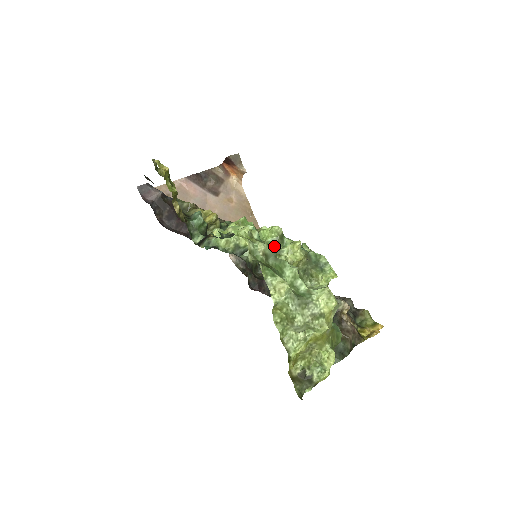
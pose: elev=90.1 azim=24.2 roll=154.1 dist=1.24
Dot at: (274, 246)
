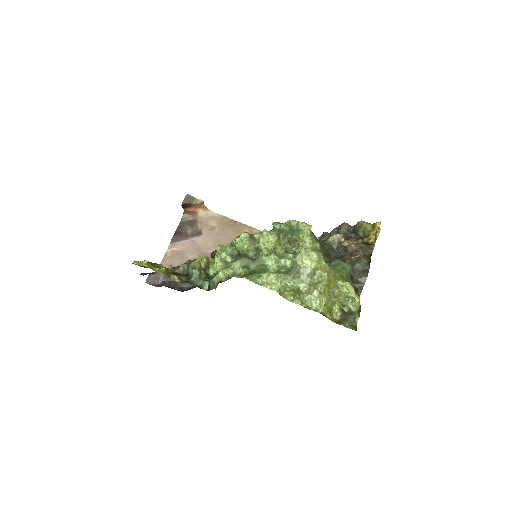
Dot at: (252, 248)
